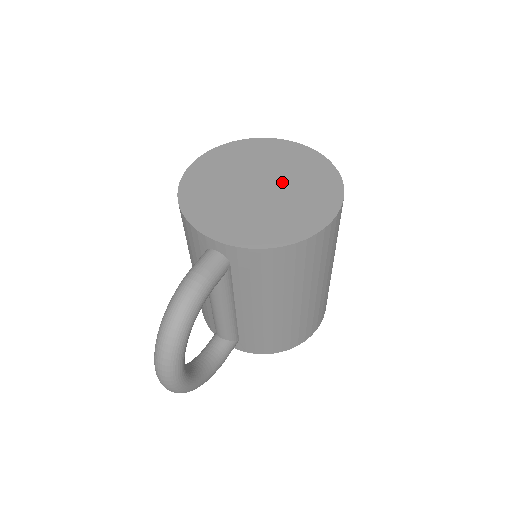
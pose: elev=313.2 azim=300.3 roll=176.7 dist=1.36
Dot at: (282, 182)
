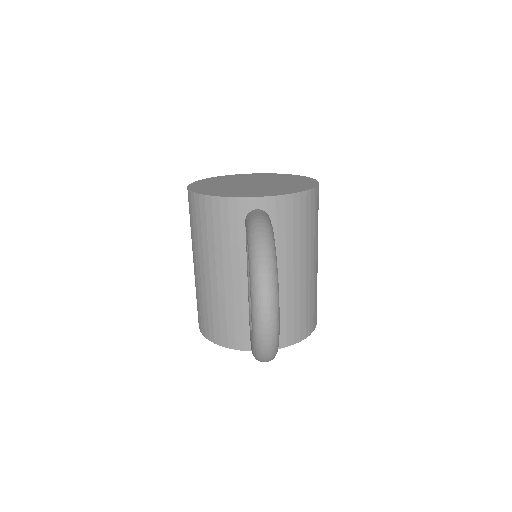
Dot at: (265, 181)
